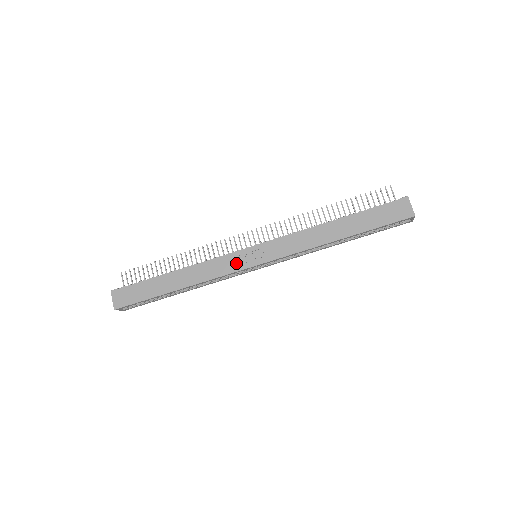
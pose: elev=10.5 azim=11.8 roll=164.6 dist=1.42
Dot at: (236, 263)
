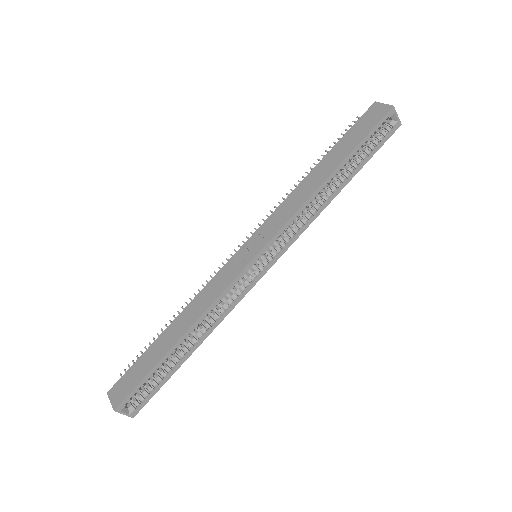
Dot at: (233, 269)
